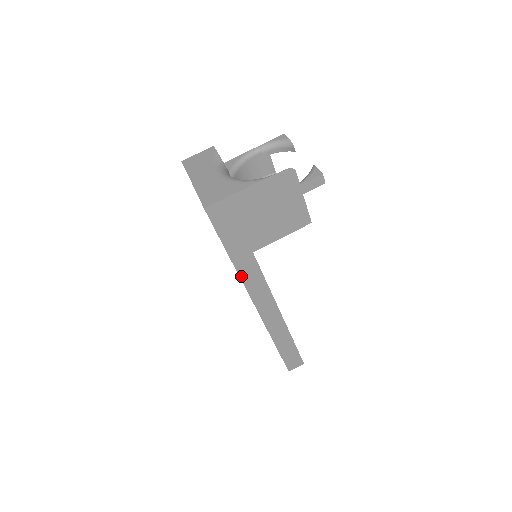
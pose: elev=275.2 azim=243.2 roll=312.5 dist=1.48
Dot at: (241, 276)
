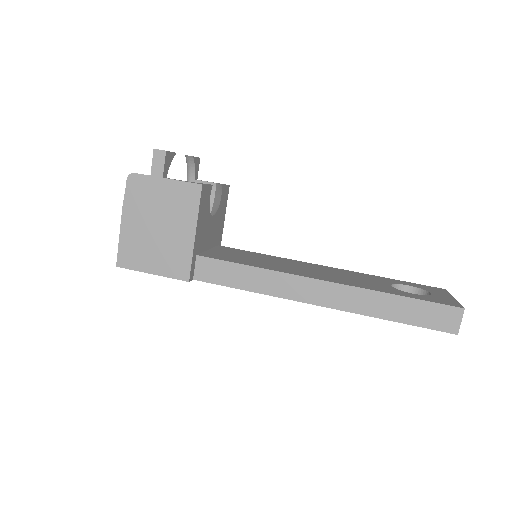
Dot at: (227, 285)
